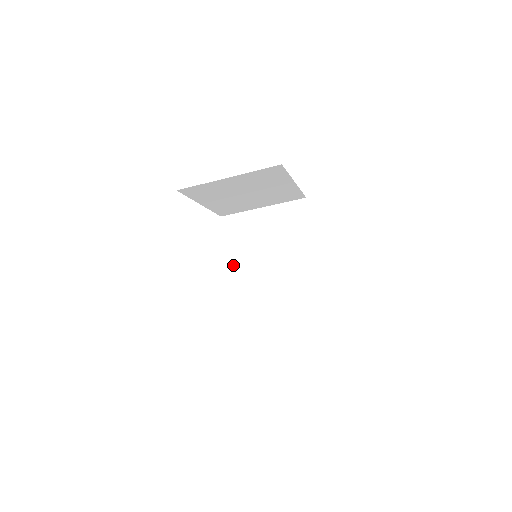
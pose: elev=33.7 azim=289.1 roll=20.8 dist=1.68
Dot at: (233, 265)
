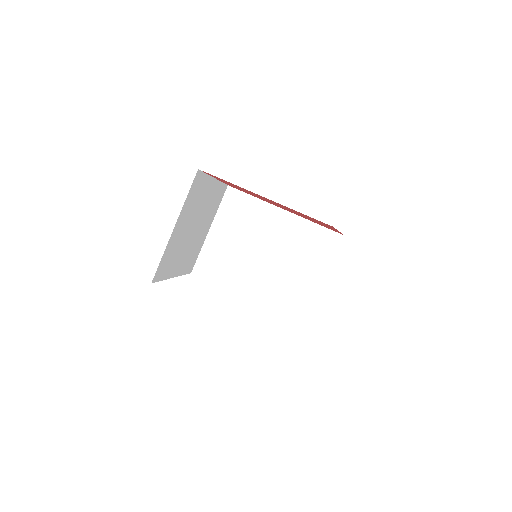
Dot at: (243, 290)
